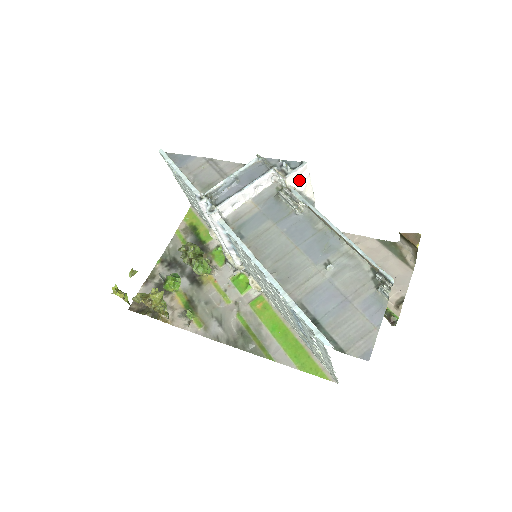
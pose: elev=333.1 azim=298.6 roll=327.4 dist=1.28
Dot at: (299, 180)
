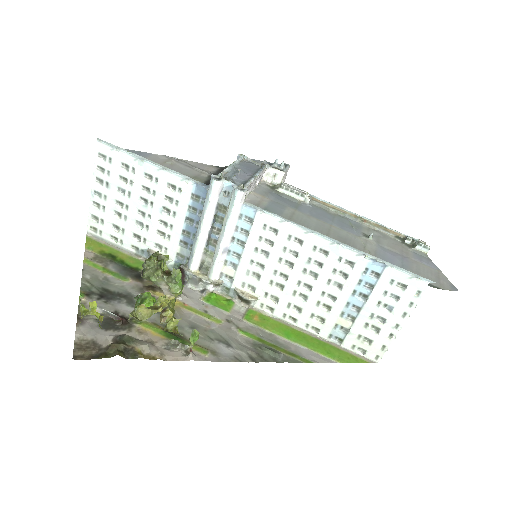
Dot at: (283, 181)
